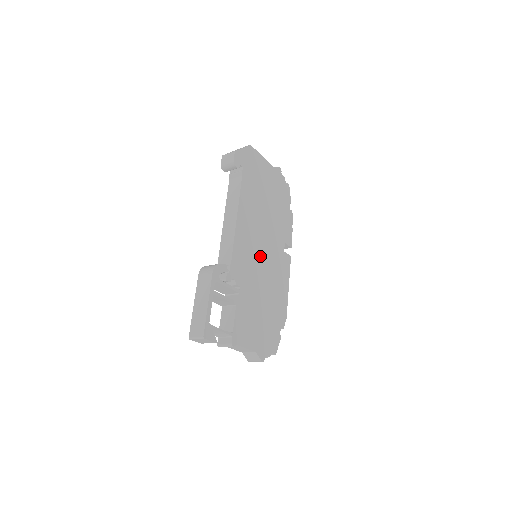
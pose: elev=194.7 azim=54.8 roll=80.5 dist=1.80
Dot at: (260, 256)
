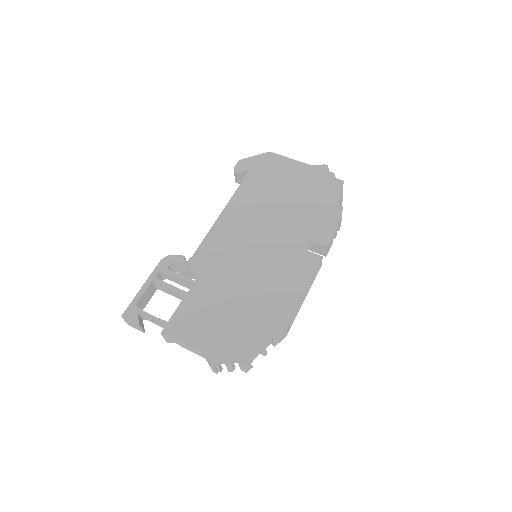
Dot at: (250, 252)
